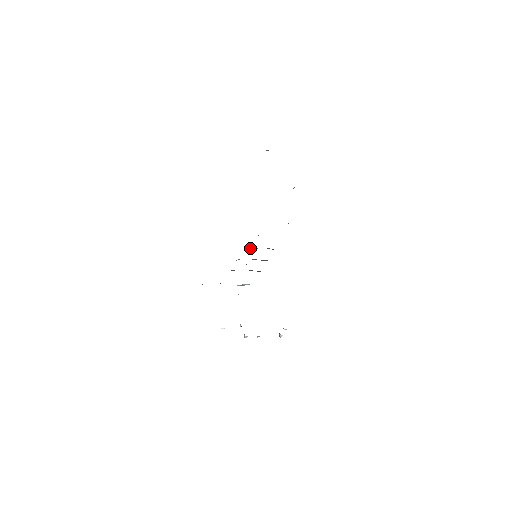
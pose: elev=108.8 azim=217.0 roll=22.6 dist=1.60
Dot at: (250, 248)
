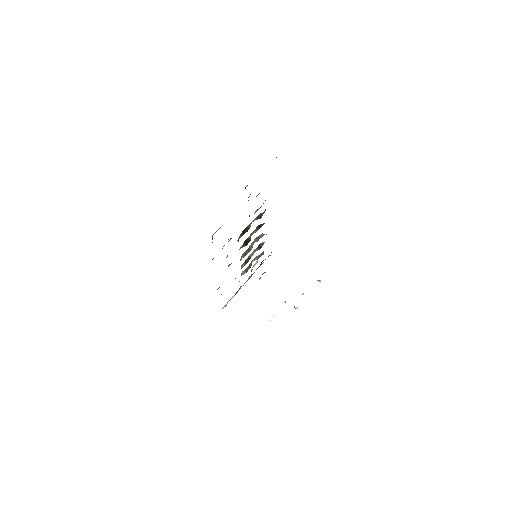
Dot at: (244, 252)
